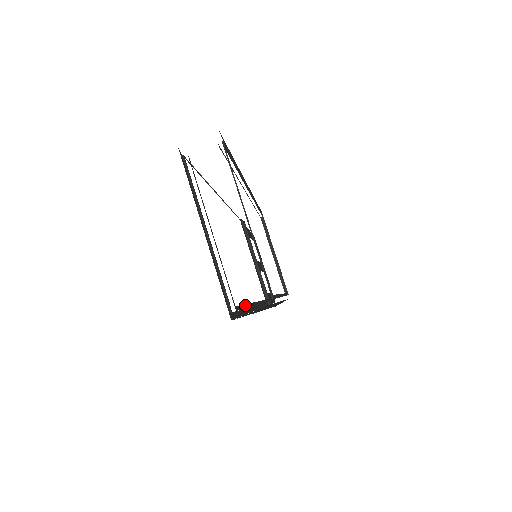
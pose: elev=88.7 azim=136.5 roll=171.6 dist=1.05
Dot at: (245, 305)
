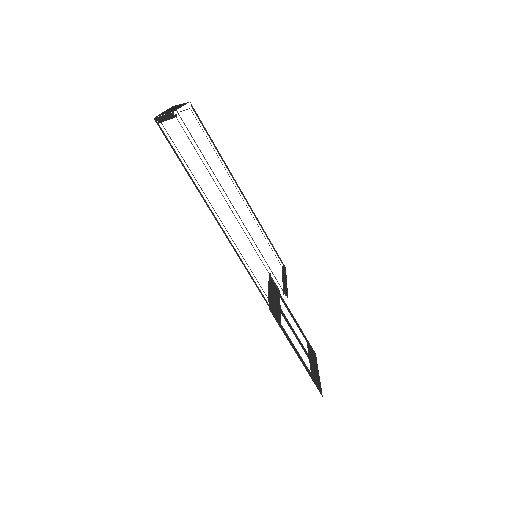
Dot at: occluded
